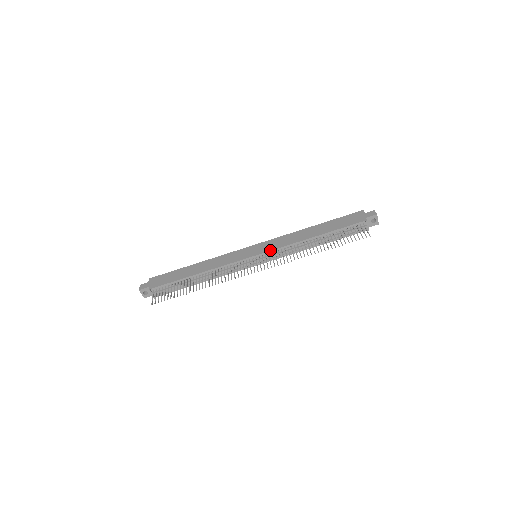
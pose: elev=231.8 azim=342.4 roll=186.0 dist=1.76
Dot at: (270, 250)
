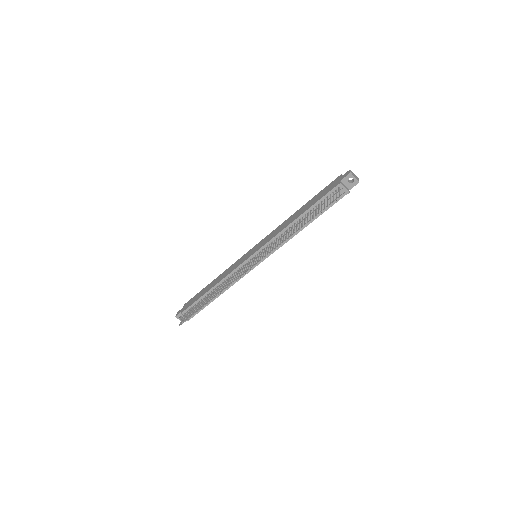
Dot at: (262, 246)
